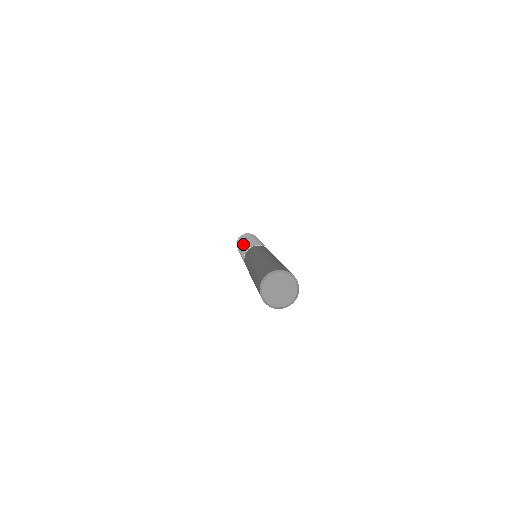
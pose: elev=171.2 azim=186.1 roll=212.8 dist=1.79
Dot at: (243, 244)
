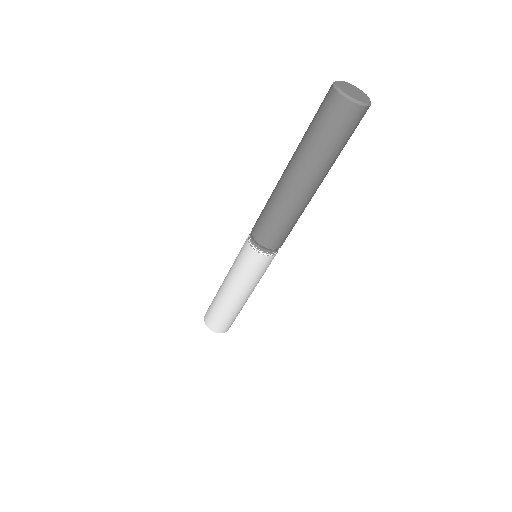
Dot at: occluded
